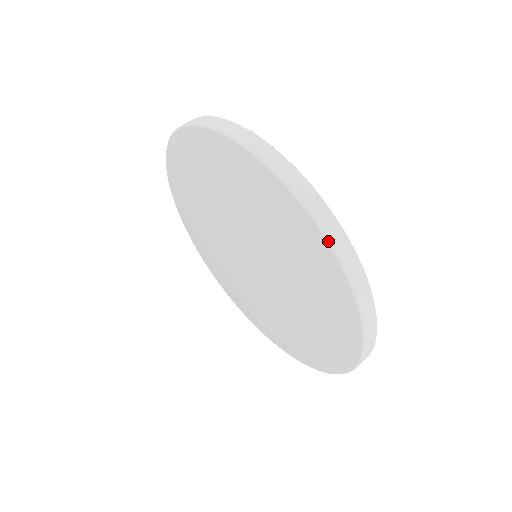
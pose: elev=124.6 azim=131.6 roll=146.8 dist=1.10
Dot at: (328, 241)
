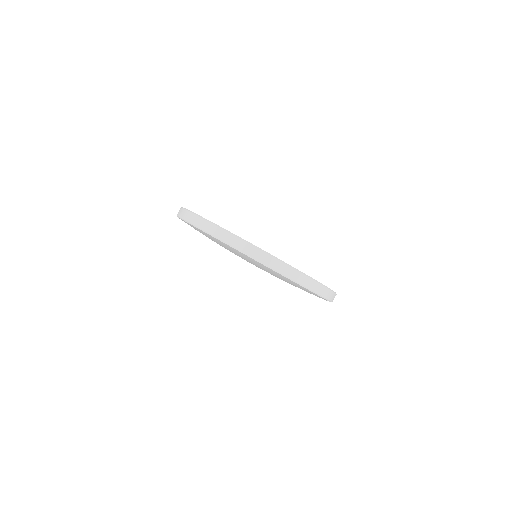
Dot at: (217, 239)
